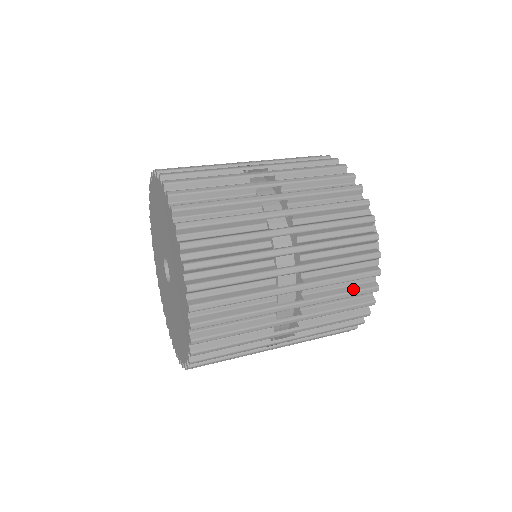
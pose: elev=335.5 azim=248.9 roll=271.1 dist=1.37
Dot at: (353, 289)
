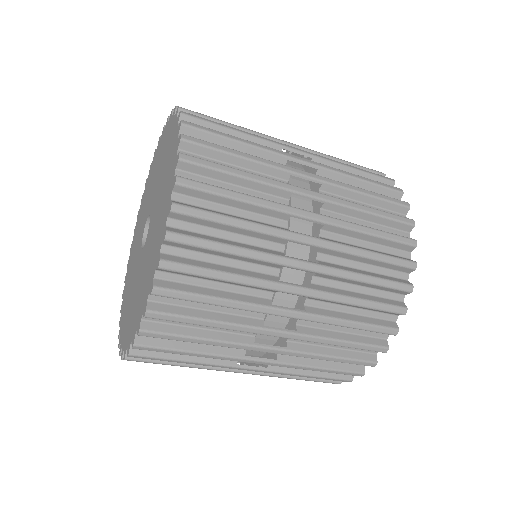
Dot at: occluded
